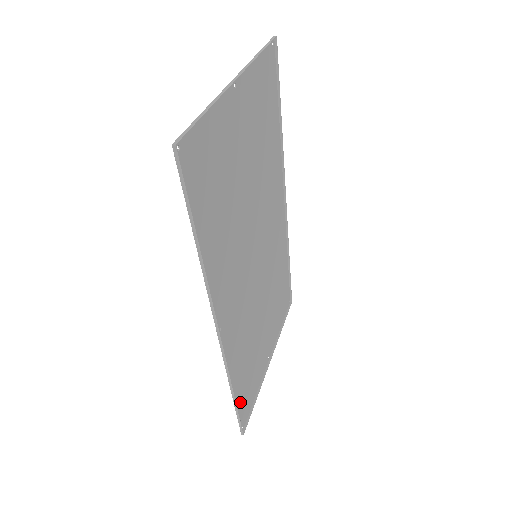
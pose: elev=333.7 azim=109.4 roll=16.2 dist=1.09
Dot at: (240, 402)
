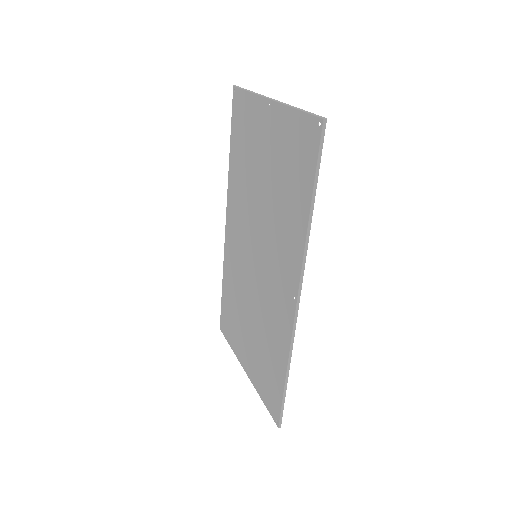
Dot at: (278, 391)
